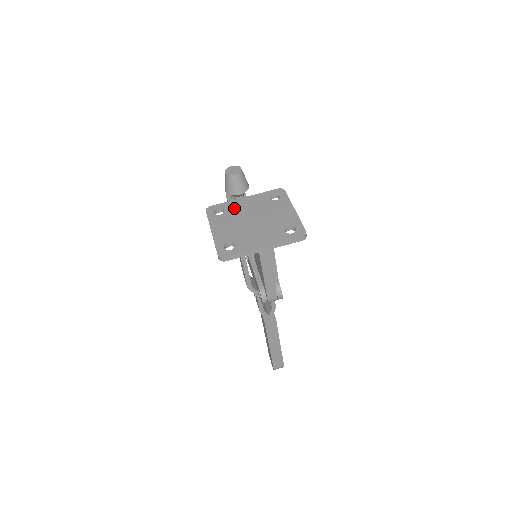
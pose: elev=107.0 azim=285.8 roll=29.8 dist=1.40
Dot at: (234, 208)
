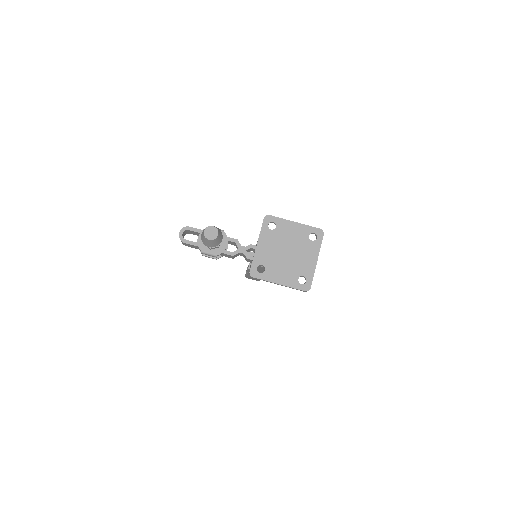
Dot at: (265, 258)
